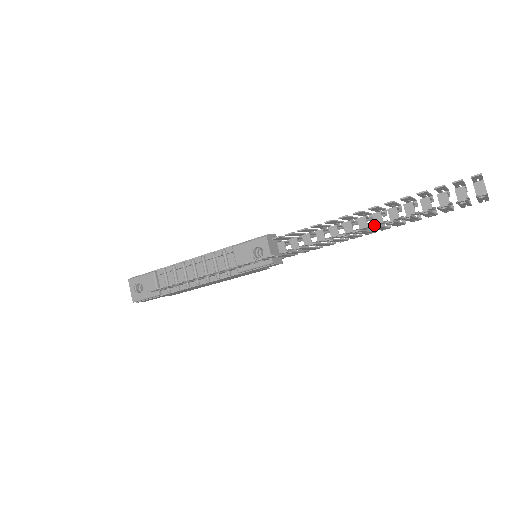
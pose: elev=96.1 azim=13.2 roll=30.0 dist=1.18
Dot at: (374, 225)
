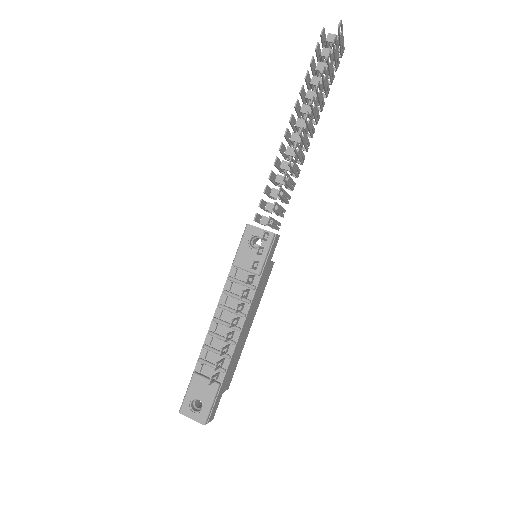
Dot at: occluded
